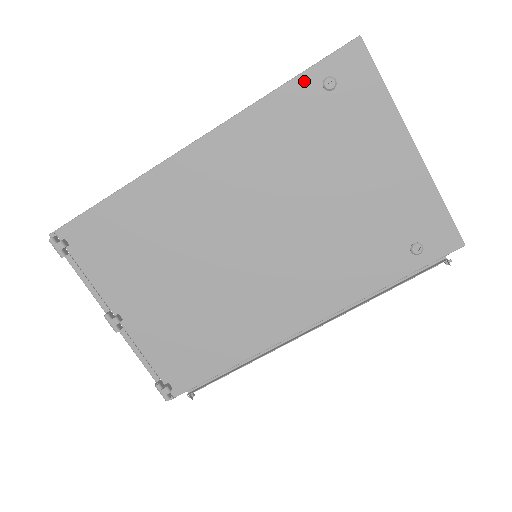
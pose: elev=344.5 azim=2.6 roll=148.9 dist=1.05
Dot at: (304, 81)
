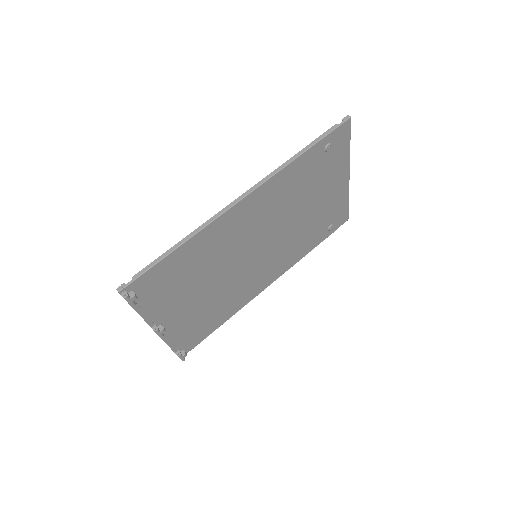
Dot at: (317, 147)
